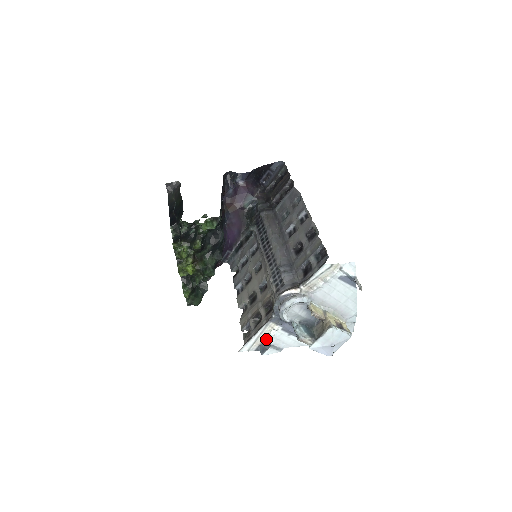
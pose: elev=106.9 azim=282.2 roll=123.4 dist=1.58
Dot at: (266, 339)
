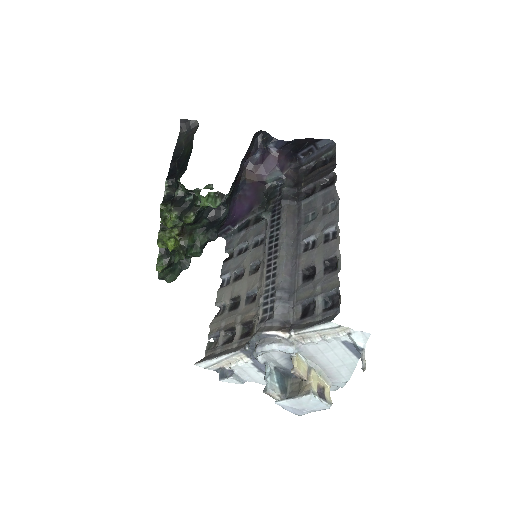
Dot at: (230, 366)
